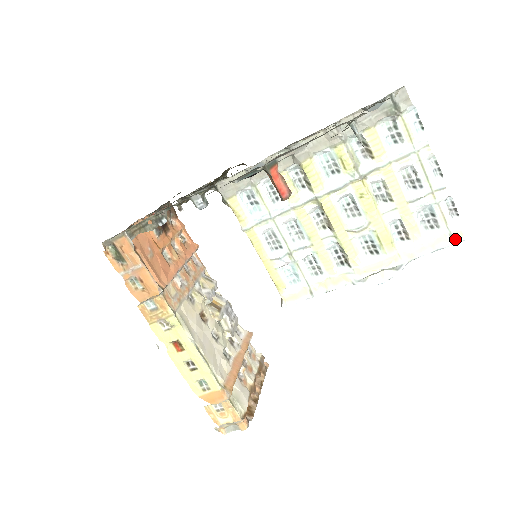
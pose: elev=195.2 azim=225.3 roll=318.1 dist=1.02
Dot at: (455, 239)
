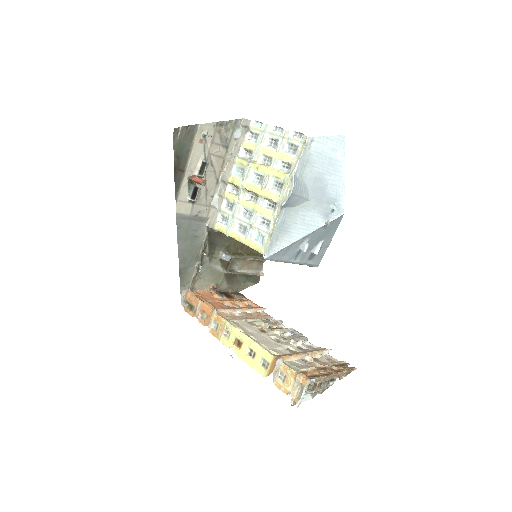
Dot at: (305, 142)
